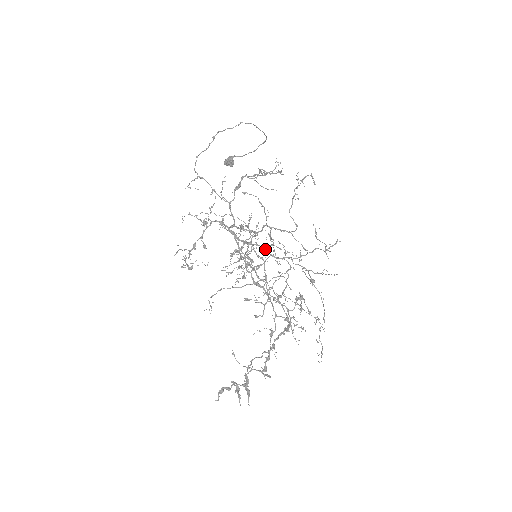
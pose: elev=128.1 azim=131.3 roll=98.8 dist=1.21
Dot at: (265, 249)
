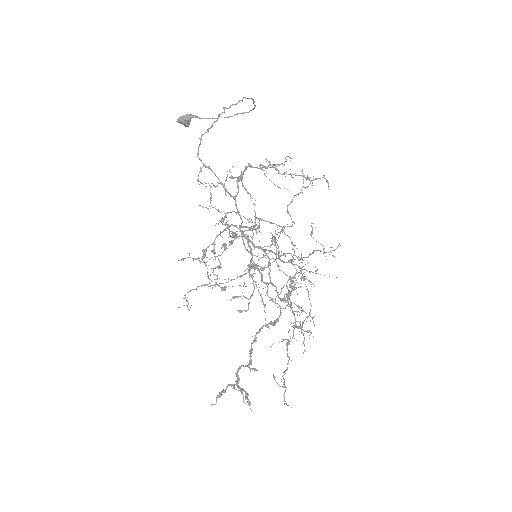
Dot at: occluded
